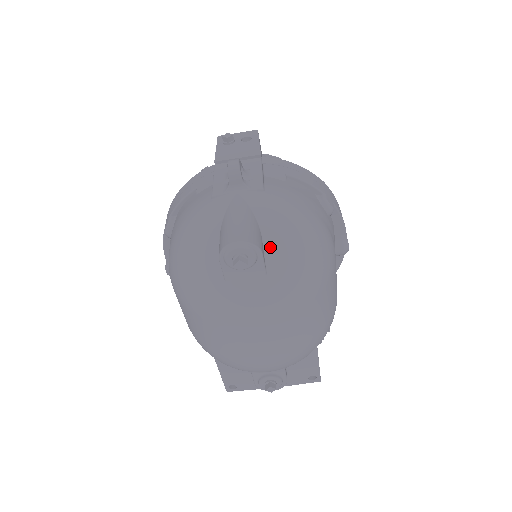
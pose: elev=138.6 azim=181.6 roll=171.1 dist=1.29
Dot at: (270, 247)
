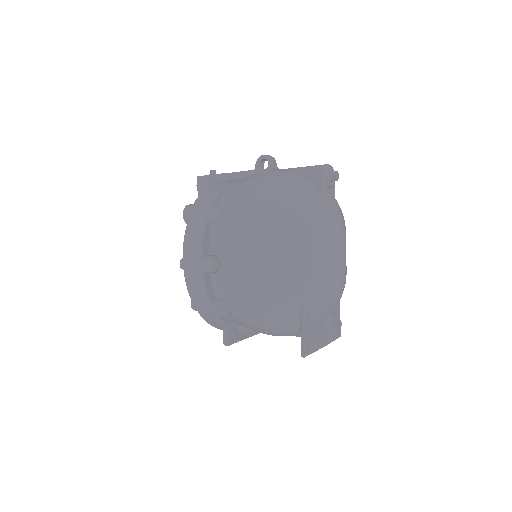
Dot at: occluded
